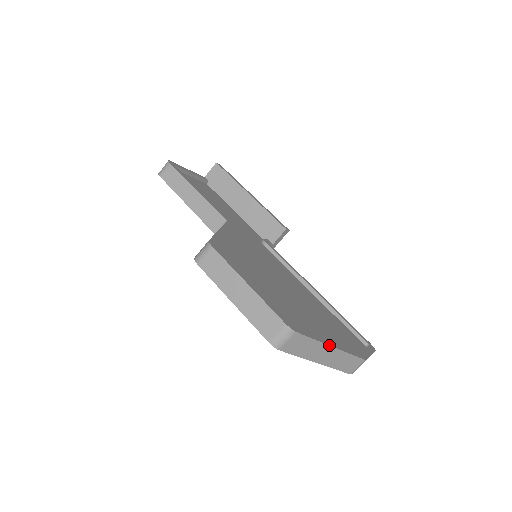
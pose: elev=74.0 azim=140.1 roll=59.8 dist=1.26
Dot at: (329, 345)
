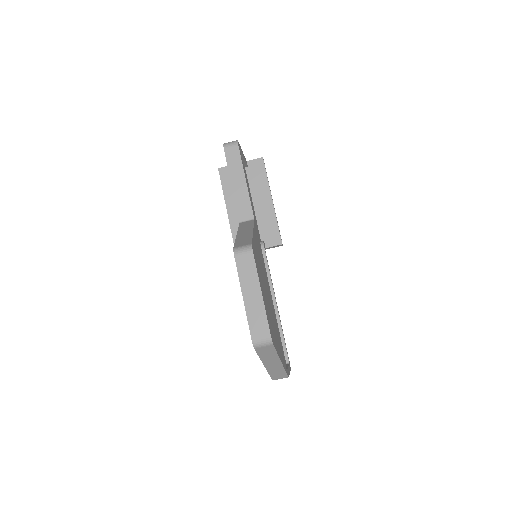
Dot at: (280, 360)
